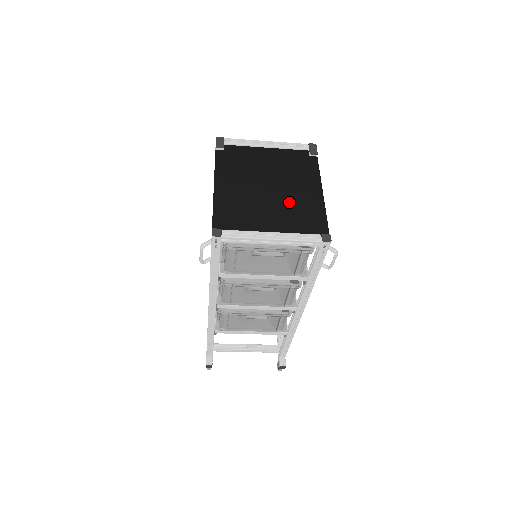
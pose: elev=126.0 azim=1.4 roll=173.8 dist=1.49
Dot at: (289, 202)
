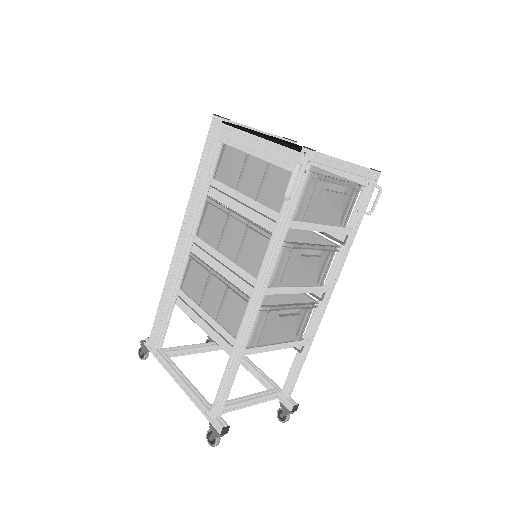
Dot at: occluded
